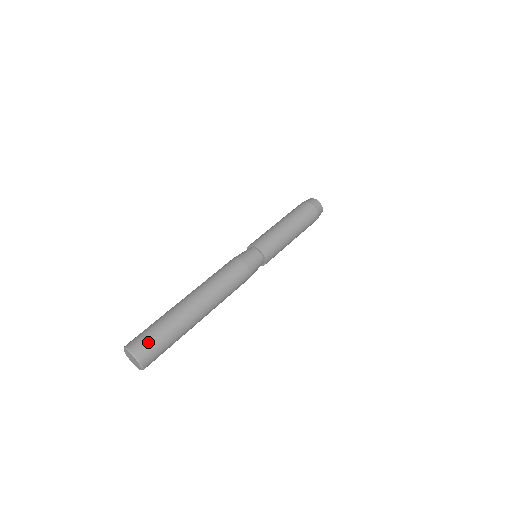
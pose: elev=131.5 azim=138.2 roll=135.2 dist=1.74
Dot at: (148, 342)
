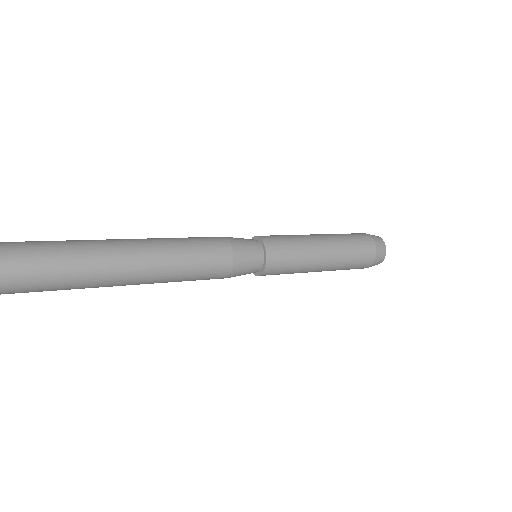
Dot at: occluded
